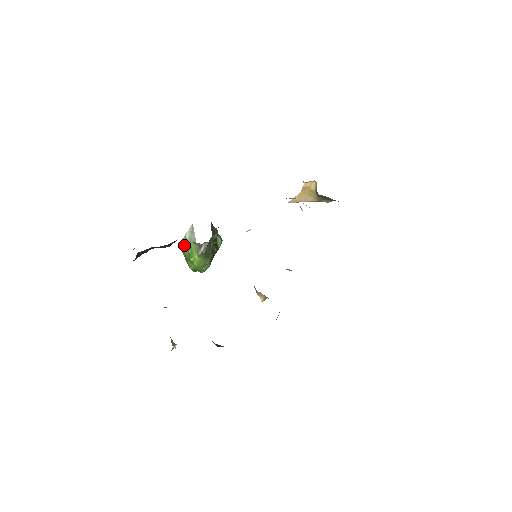
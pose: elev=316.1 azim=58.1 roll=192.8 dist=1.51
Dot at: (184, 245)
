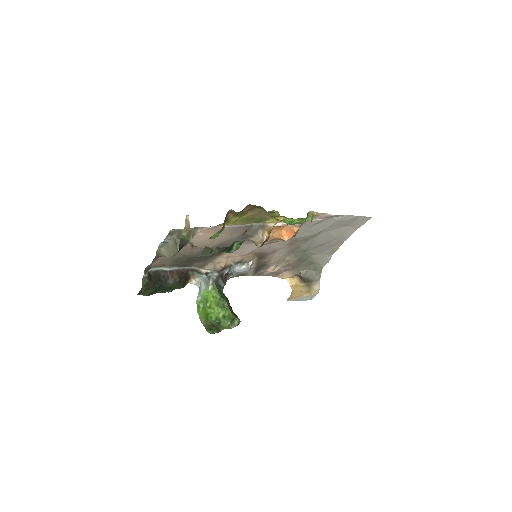
Dot at: (199, 309)
